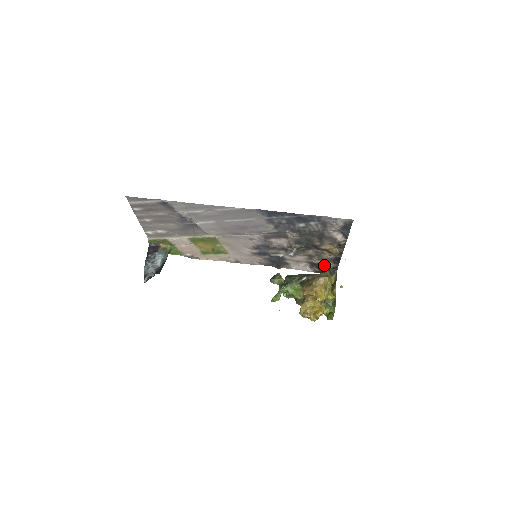
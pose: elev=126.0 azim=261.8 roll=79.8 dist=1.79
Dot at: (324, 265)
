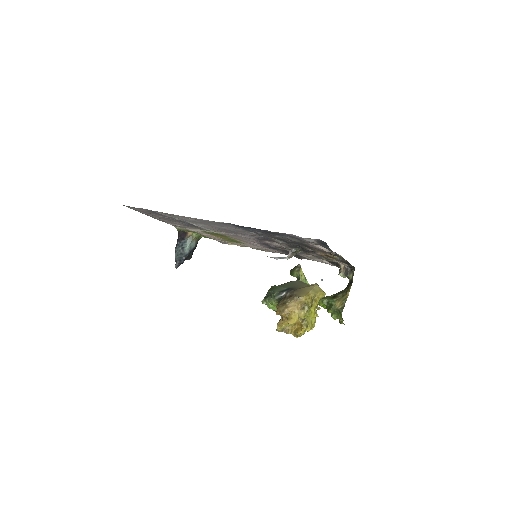
Dot at: (339, 263)
